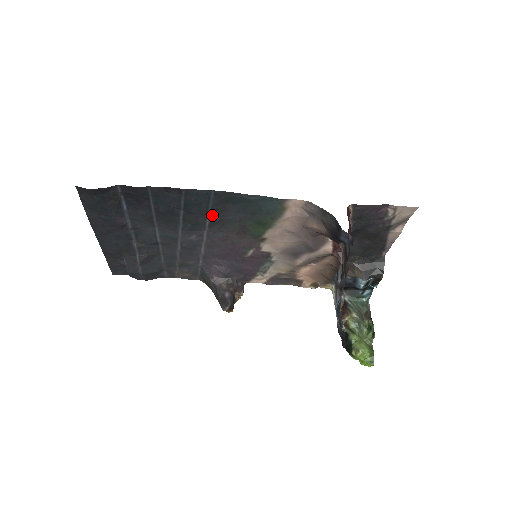
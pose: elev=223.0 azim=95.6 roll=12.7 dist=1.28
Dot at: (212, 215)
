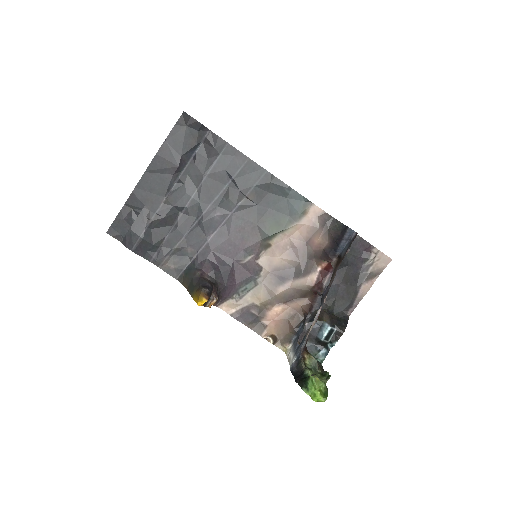
Dot at: (249, 197)
